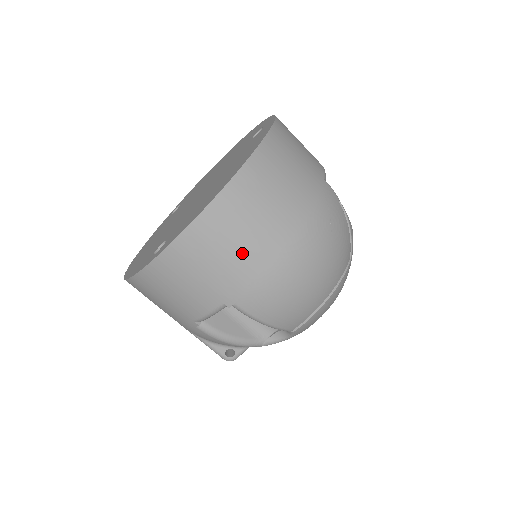
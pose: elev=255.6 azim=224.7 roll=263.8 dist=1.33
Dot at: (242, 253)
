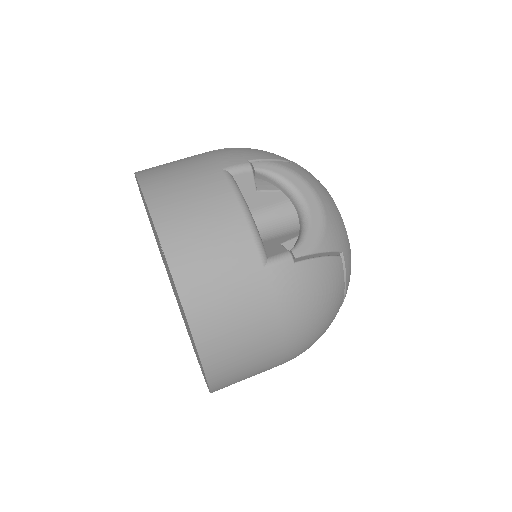
Dot at: (259, 372)
